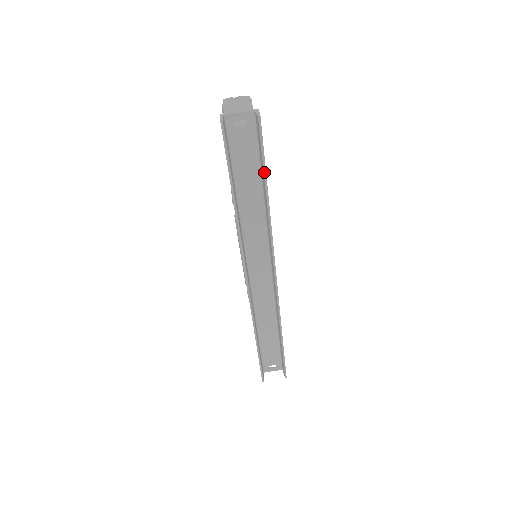
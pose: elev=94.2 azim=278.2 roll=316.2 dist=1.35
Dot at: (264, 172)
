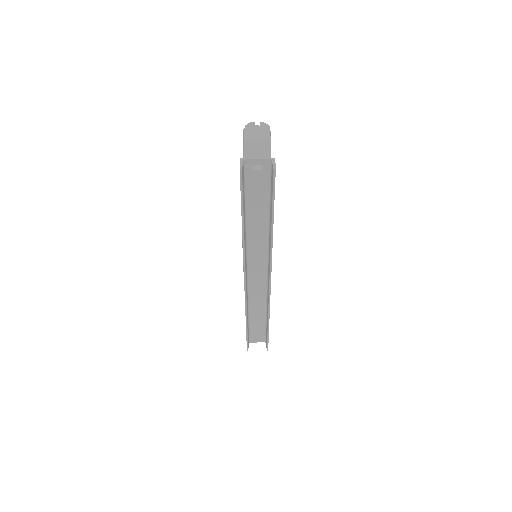
Dot at: (272, 209)
